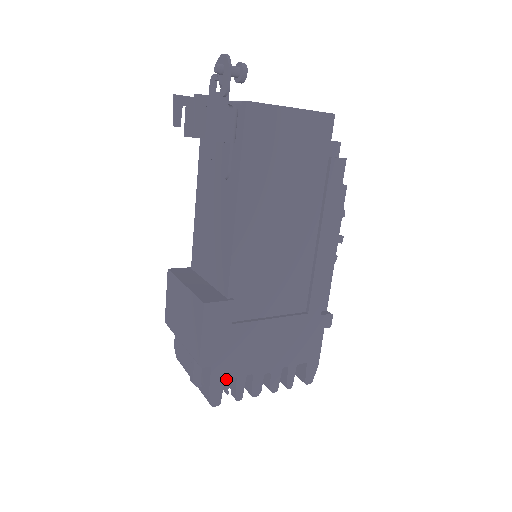
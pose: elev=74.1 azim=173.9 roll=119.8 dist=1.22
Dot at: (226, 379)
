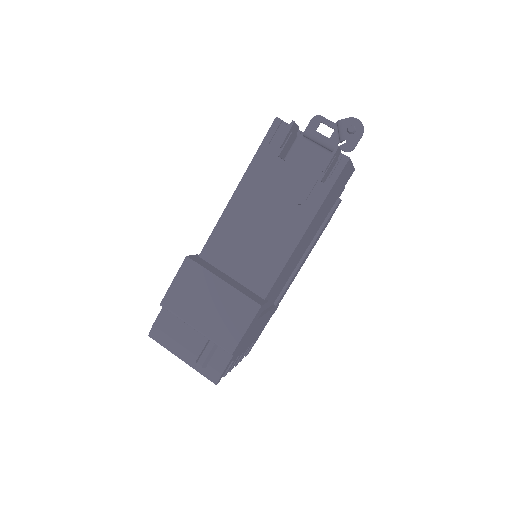
Dot at: occluded
